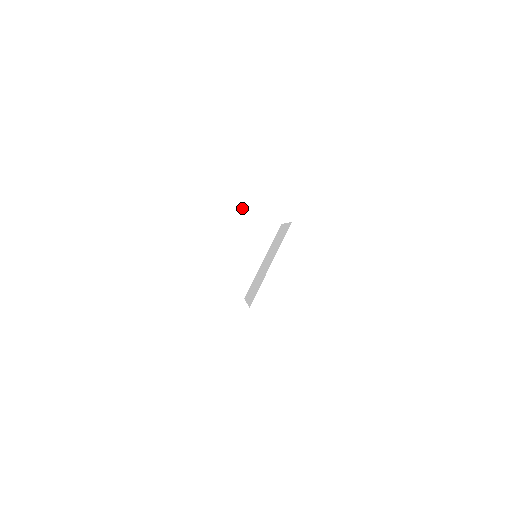
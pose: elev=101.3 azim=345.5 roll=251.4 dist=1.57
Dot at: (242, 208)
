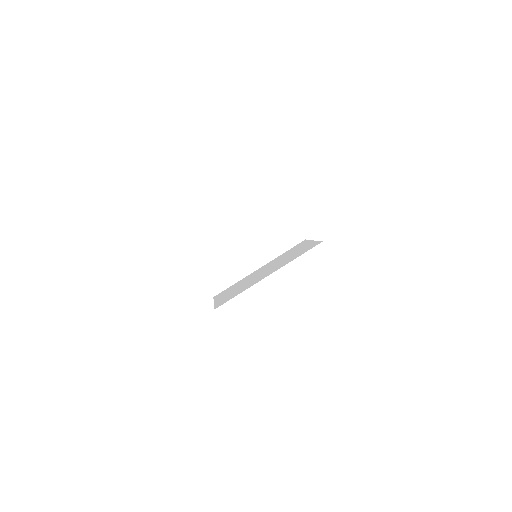
Dot at: (279, 188)
